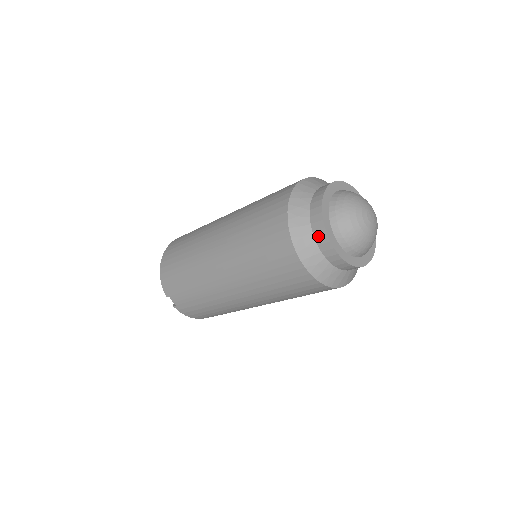
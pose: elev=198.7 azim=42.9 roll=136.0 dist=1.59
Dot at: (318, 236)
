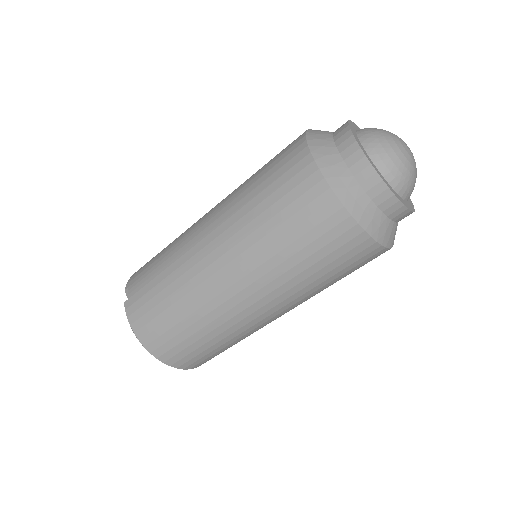
Dot at: (338, 133)
